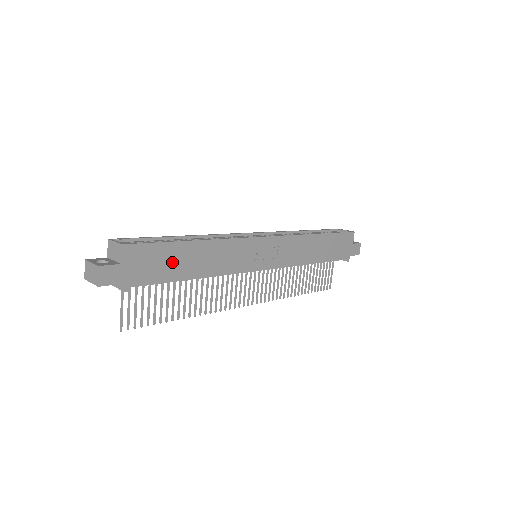
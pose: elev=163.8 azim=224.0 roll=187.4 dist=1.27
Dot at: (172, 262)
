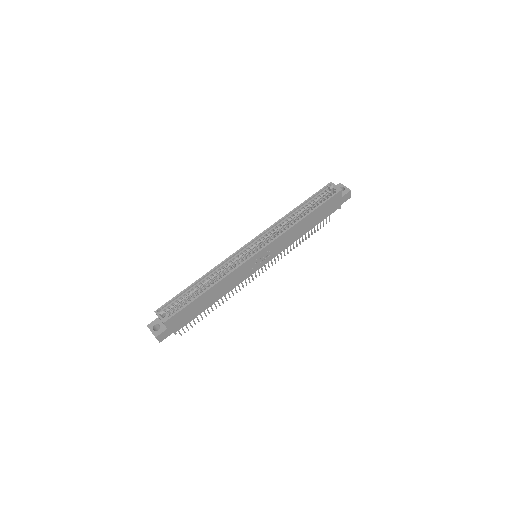
Dot at: (196, 308)
